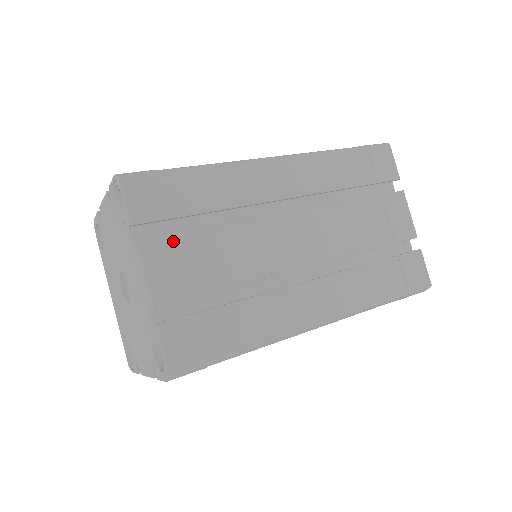
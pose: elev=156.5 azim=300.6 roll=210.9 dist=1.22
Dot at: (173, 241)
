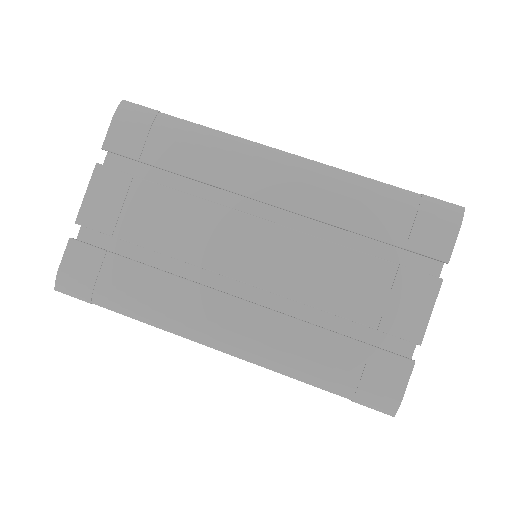
Dot at: occluded
